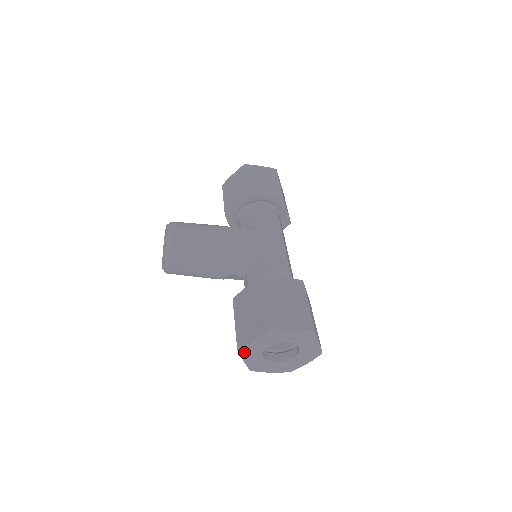
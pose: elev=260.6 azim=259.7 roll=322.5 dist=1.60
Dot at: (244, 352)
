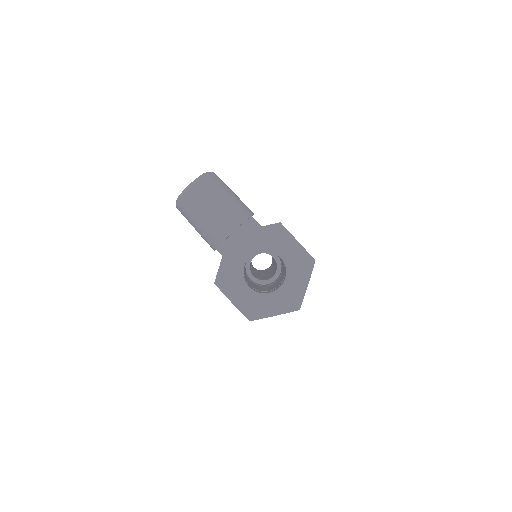
Dot at: (234, 241)
